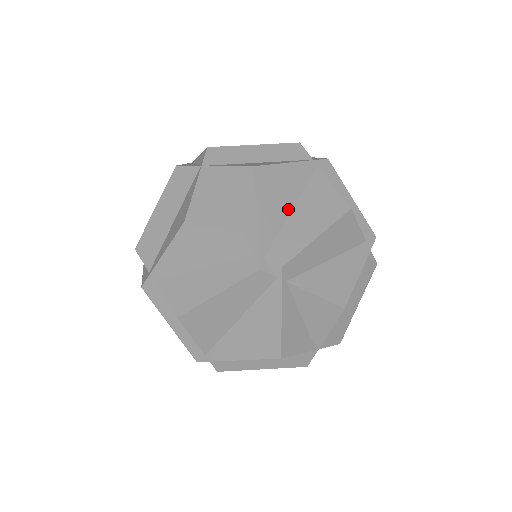
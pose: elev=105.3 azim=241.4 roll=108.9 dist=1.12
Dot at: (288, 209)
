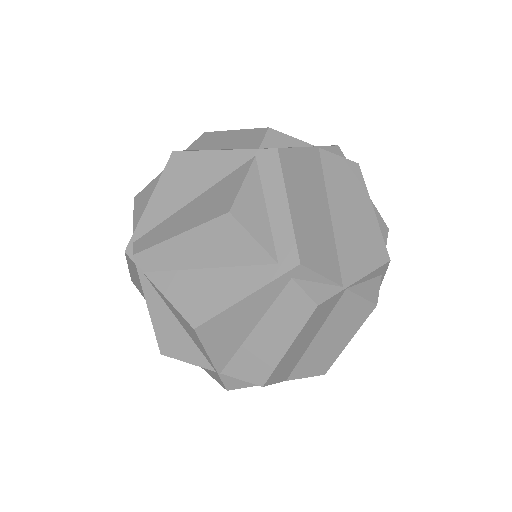
Dot at: (186, 201)
